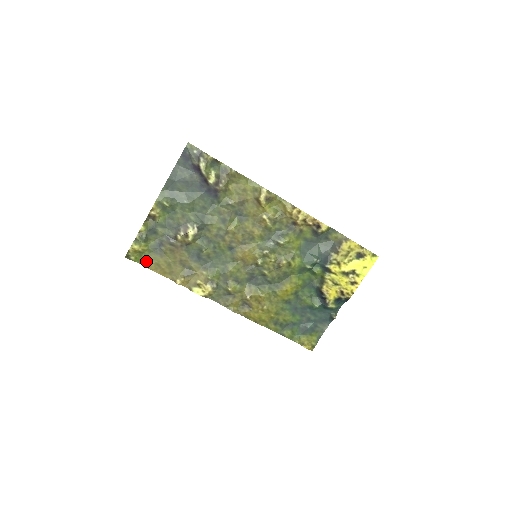
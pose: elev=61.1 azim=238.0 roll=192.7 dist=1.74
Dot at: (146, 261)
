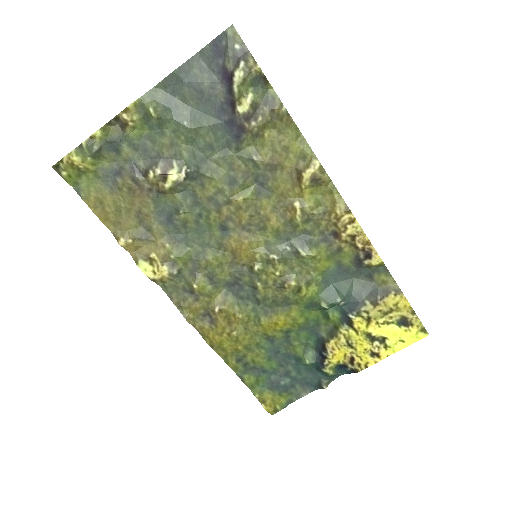
Dot at: (84, 188)
